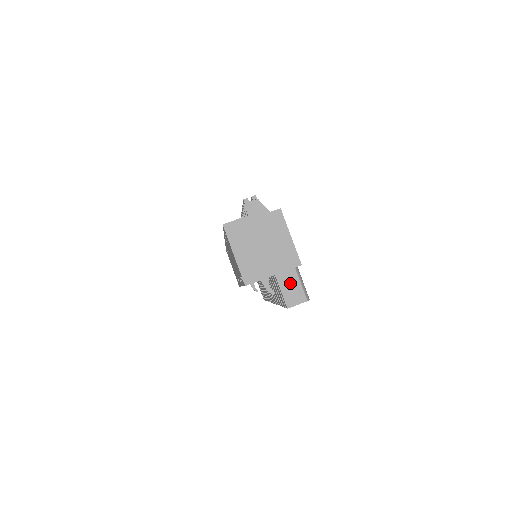
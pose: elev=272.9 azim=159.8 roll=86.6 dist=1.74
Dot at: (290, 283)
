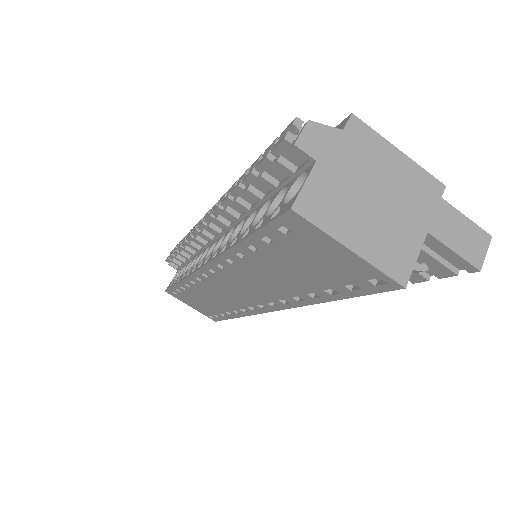
Dot at: (454, 228)
